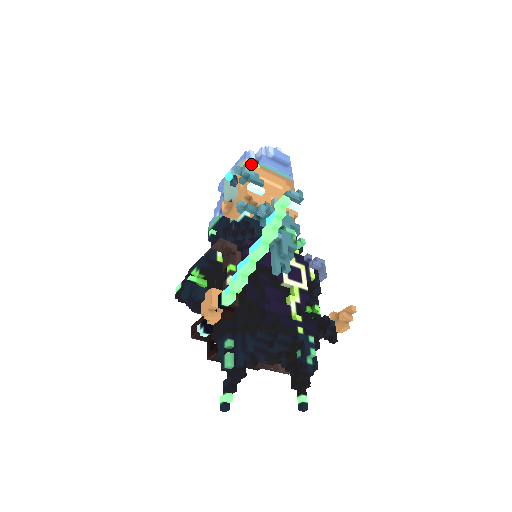
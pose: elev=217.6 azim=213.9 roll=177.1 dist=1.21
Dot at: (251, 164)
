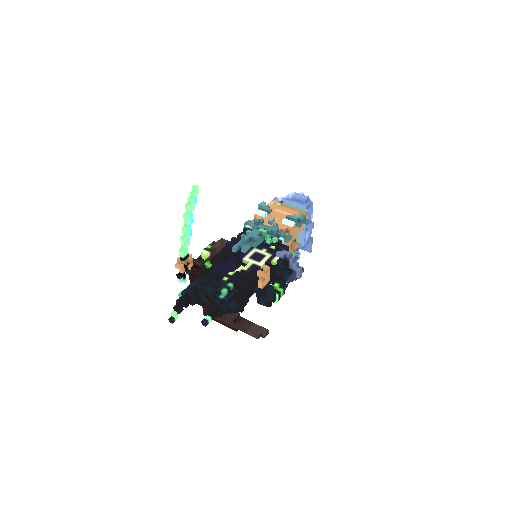
Dot at: (274, 203)
